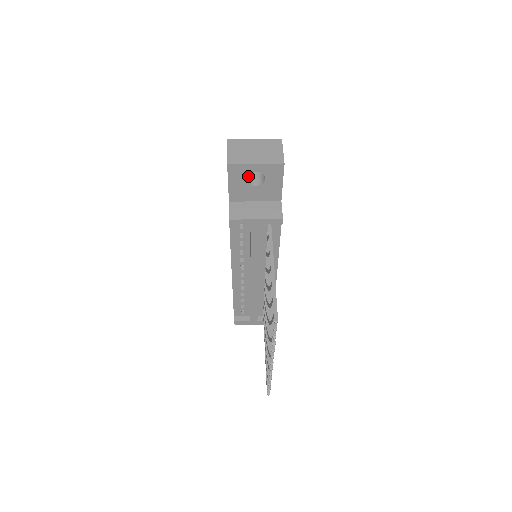
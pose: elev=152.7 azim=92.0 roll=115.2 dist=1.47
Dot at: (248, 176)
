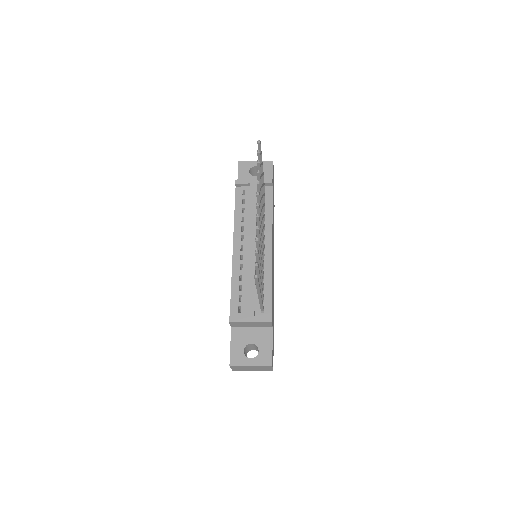
Dot at: occluded
